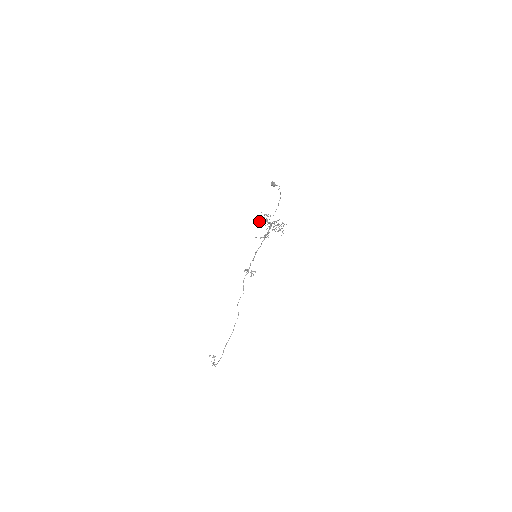
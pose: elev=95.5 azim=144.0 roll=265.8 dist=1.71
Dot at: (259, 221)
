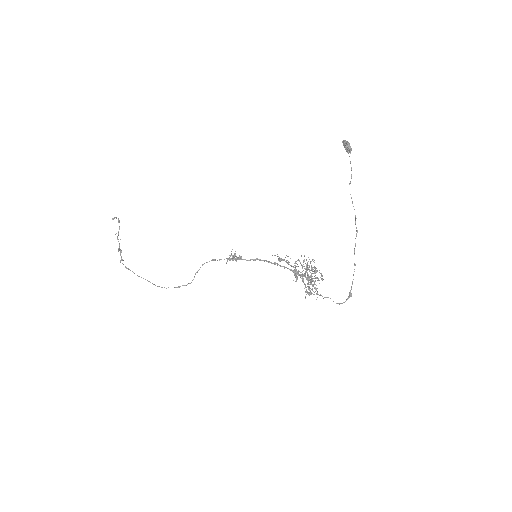
Dot at: (296, 261)
